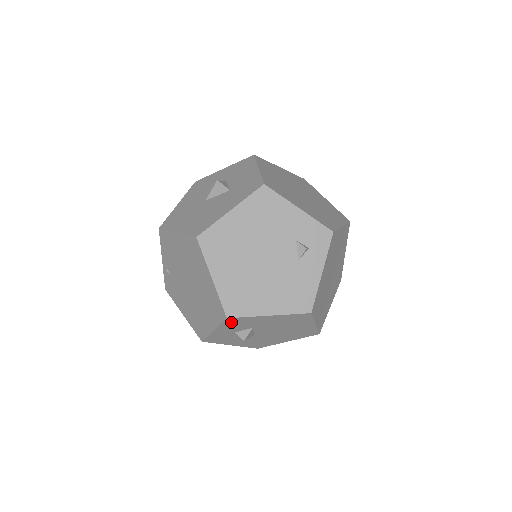
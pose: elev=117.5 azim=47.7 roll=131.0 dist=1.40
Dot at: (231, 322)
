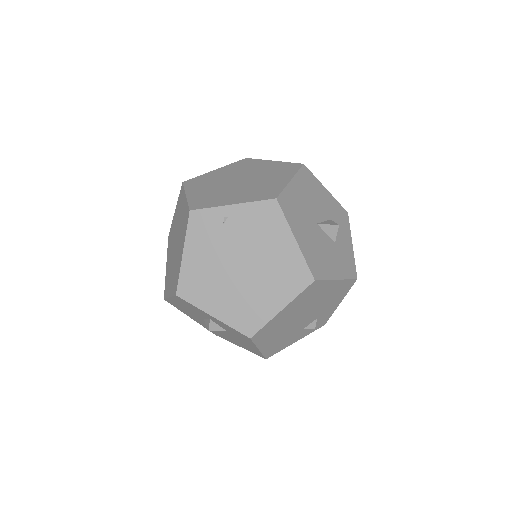
Dot at: (239, 333)
